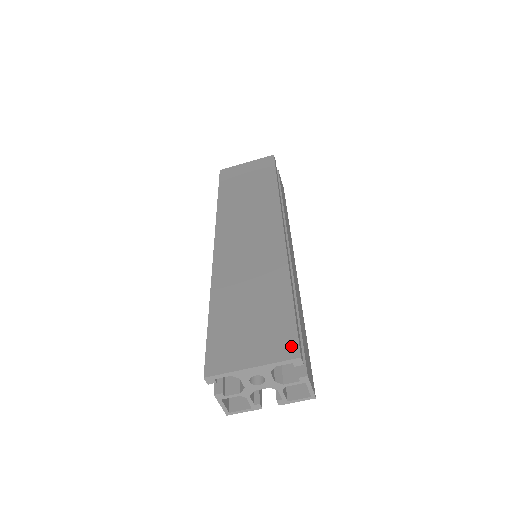
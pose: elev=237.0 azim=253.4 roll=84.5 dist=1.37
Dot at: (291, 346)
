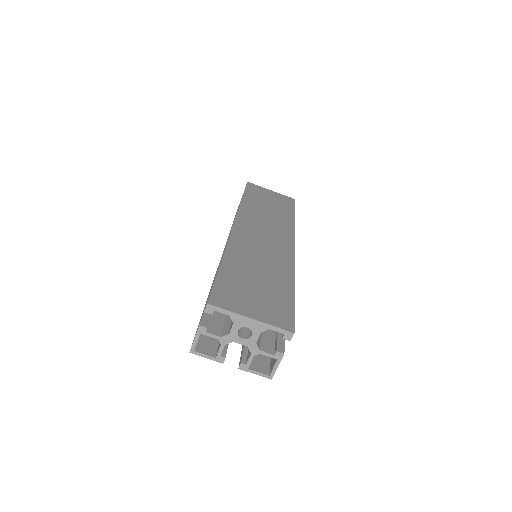
Dot at: (288, 322)
